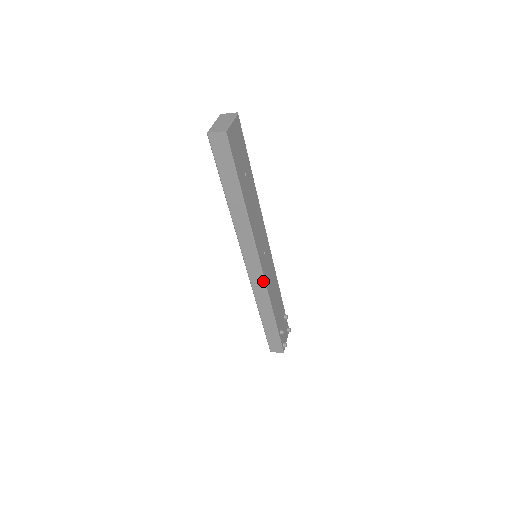
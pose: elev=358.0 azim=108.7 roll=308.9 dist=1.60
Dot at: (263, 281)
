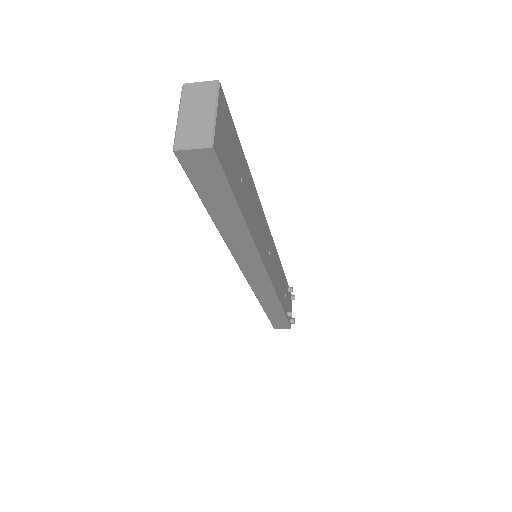
Dot at: (271, 288)
